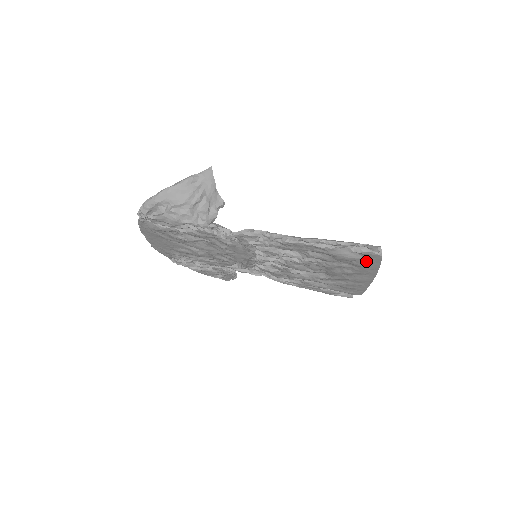
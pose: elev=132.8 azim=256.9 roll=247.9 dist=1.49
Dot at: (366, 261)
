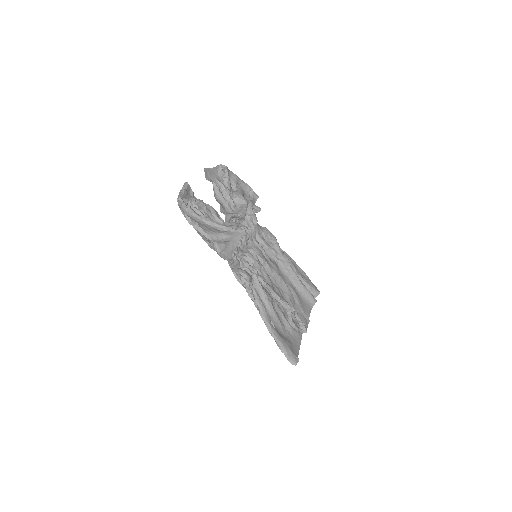
Dot at: (294, 346)
